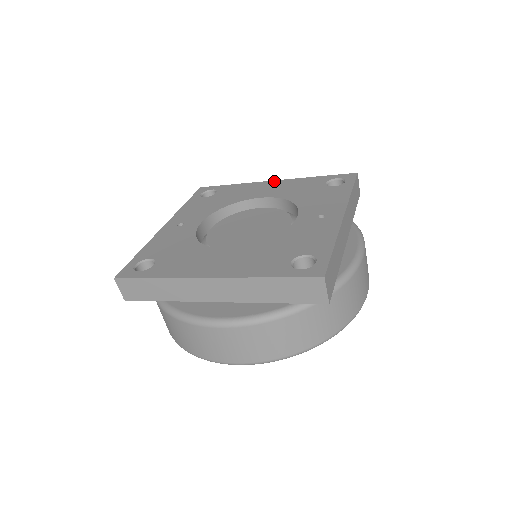
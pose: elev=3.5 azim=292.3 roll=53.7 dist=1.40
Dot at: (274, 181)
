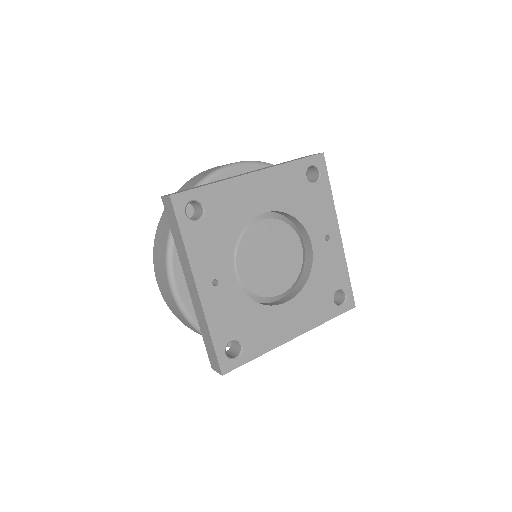
Dot at: (256, 174)
